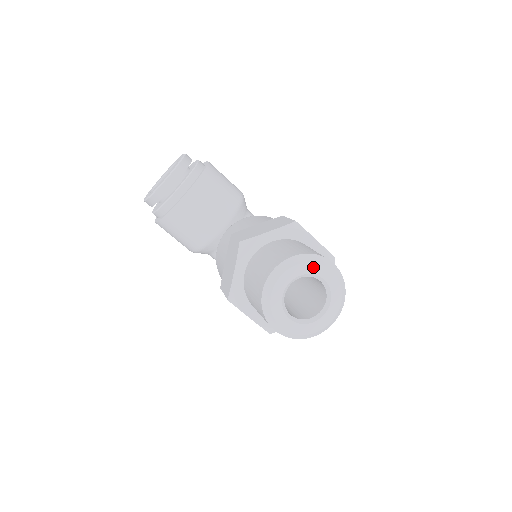
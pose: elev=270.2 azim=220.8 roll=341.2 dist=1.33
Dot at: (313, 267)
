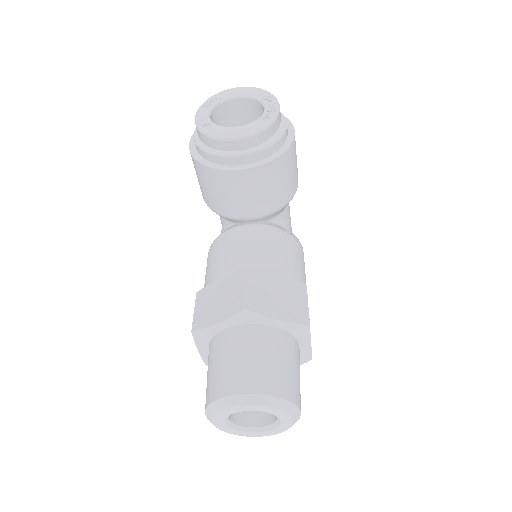
Dot at: (281, 413)
